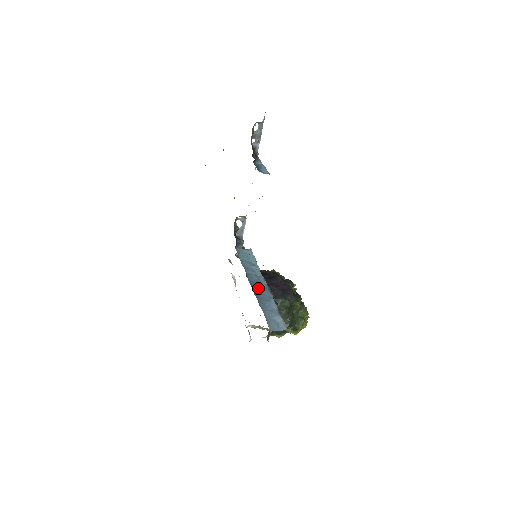
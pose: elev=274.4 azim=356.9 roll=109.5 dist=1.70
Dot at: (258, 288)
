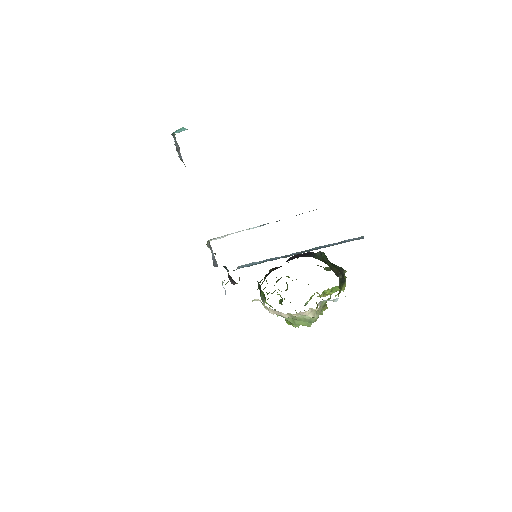
Dot at: (300, 253)
